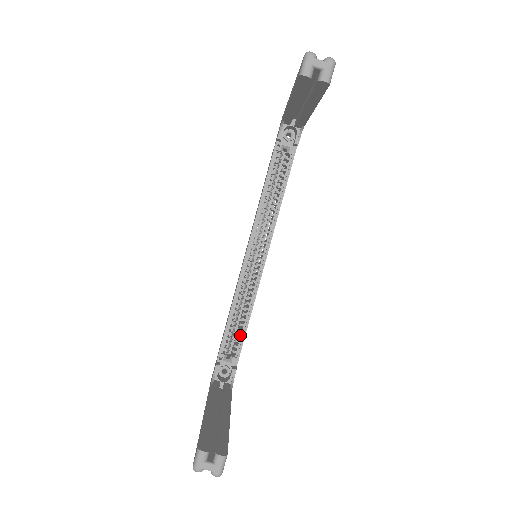
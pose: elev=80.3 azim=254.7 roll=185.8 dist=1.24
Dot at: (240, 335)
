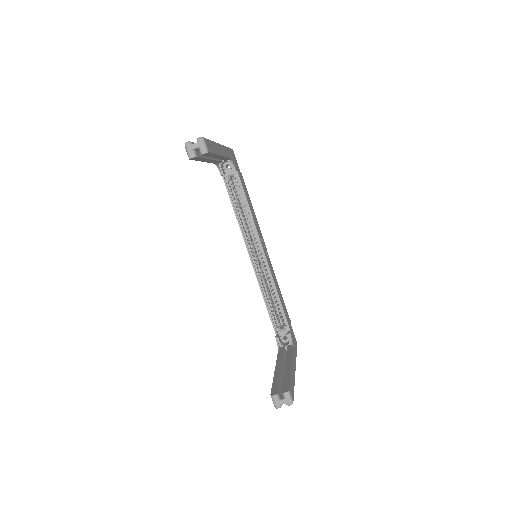
Dot at: (280, 310)
